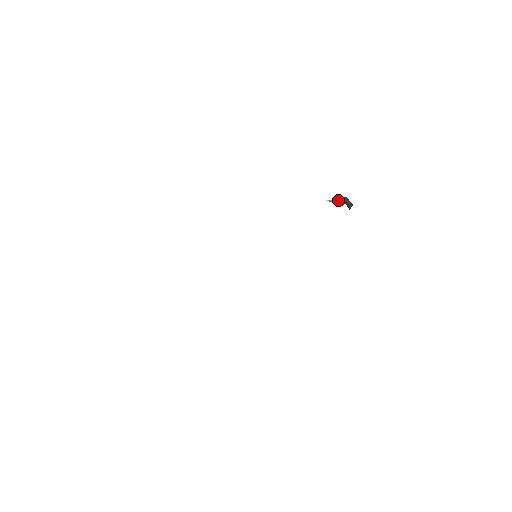
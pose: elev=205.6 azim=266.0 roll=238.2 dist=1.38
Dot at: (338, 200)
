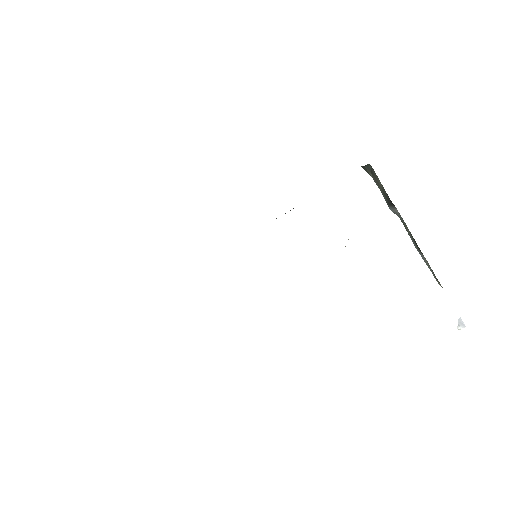
Dot at: (422, 256)
